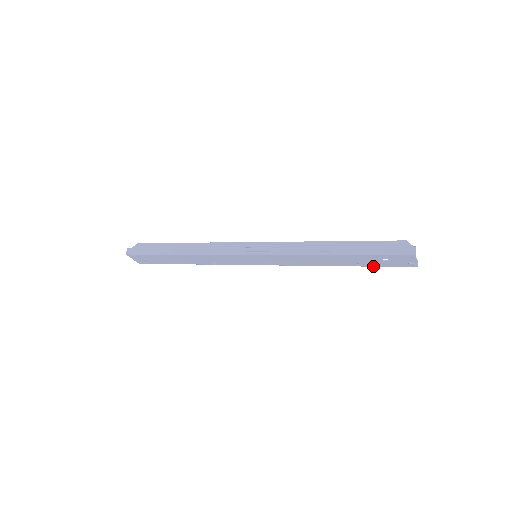
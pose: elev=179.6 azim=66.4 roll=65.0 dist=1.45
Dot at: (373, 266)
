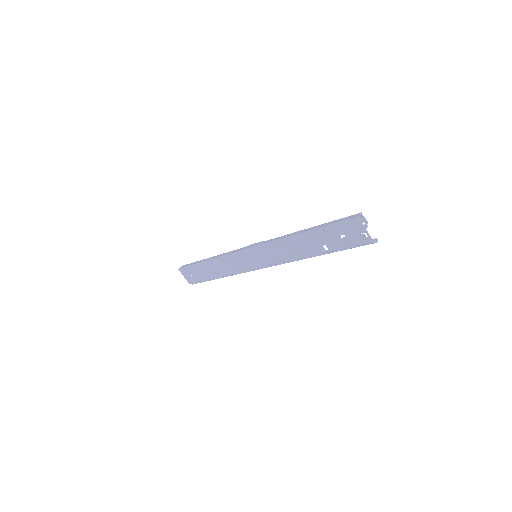
Dot at: (338, 249)
